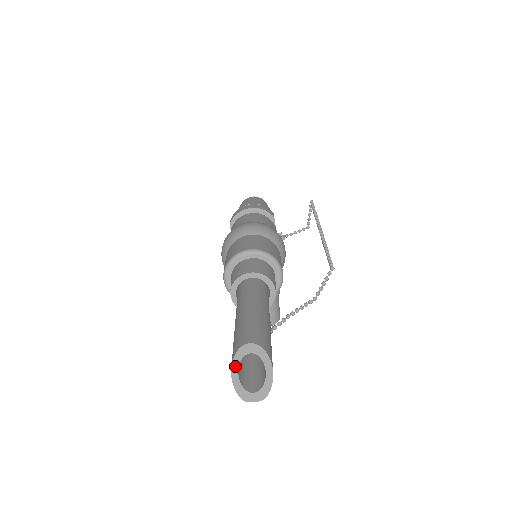
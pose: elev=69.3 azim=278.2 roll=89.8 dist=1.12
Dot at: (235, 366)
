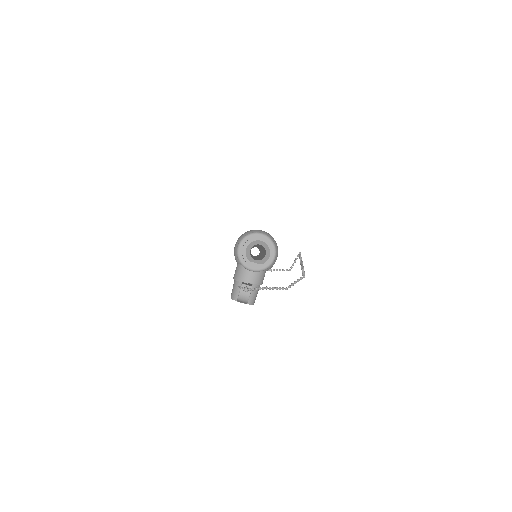
Dot at: (250, 246)
